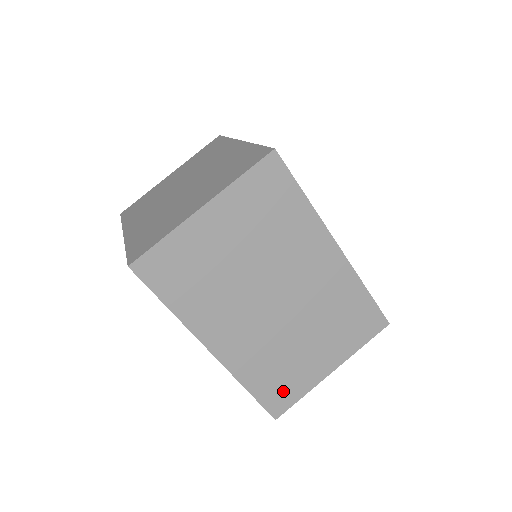
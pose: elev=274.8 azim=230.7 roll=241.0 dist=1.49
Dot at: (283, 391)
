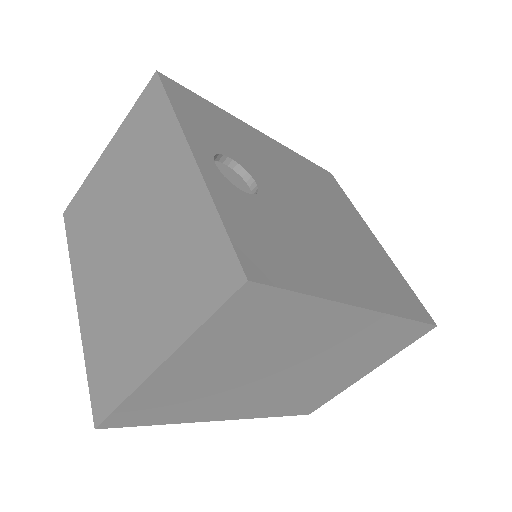
Dot at: (313, 402)
